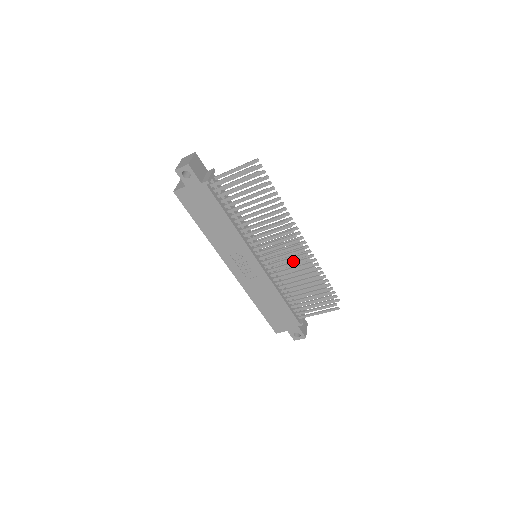
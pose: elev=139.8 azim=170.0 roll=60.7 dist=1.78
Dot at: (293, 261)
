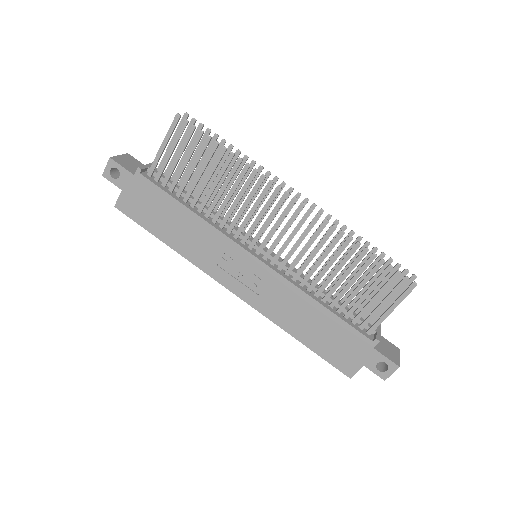
Dot at: occluded
